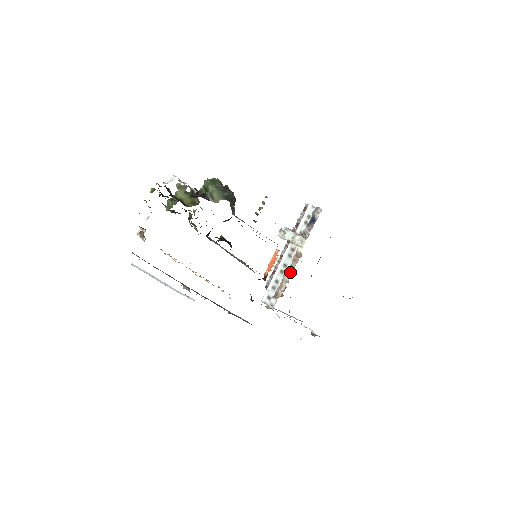
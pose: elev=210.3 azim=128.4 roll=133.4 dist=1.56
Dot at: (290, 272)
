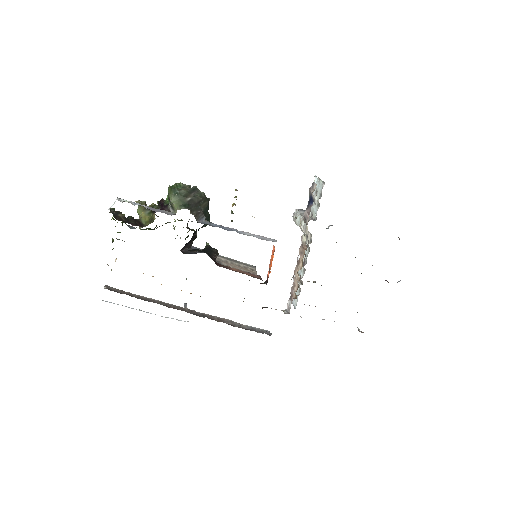
Dot at: (299, 268)
